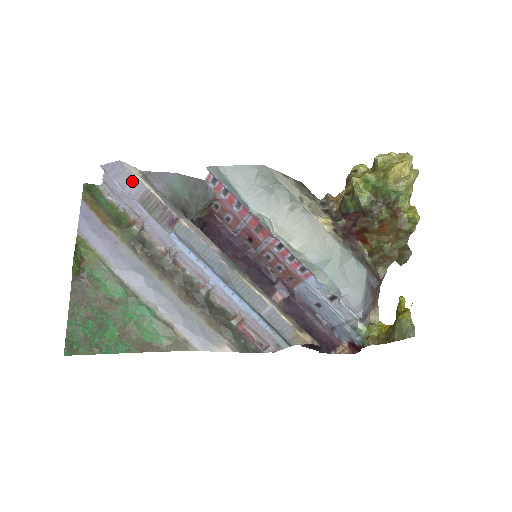
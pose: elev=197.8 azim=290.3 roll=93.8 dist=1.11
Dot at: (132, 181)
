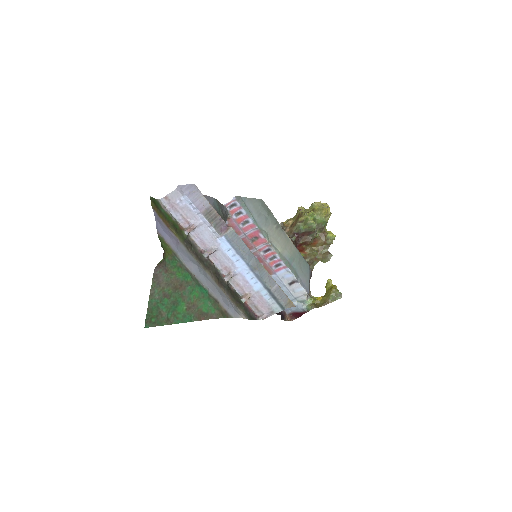
Dot at: (201, 199)
